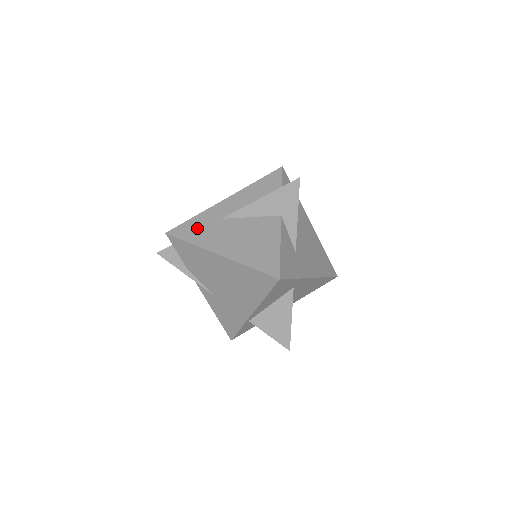
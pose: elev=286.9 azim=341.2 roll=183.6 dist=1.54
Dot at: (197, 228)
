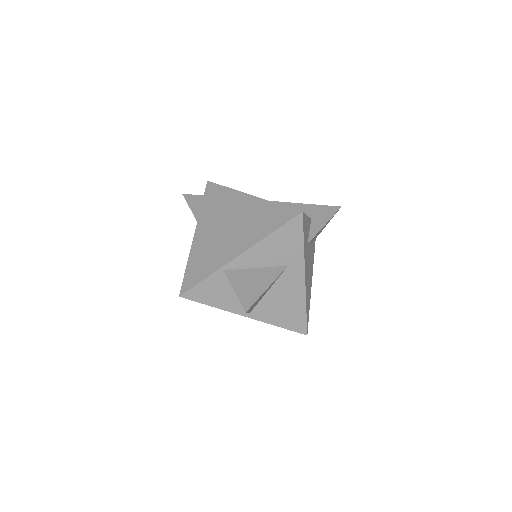
Dot at: occluded
